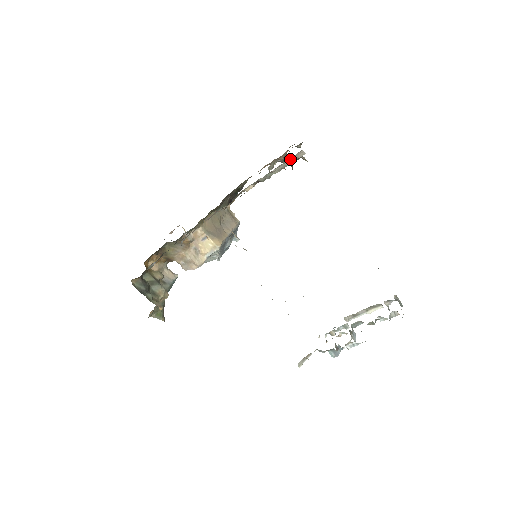
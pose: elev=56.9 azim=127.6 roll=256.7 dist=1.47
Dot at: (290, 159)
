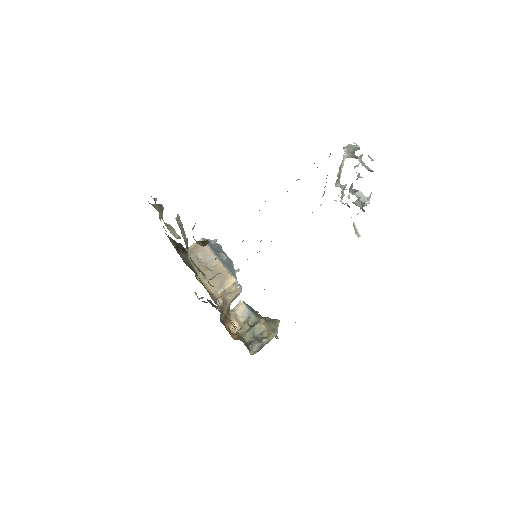
Dot at: occluded
